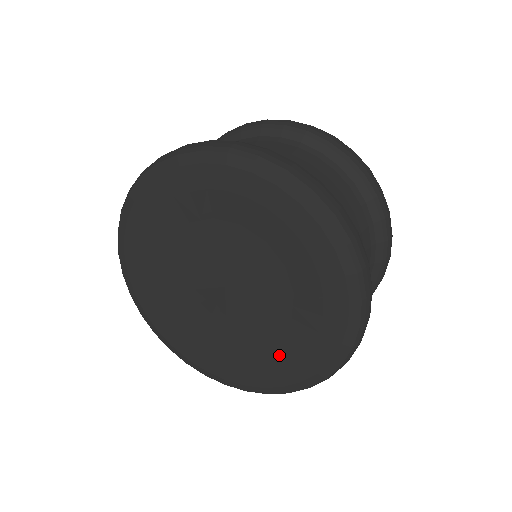
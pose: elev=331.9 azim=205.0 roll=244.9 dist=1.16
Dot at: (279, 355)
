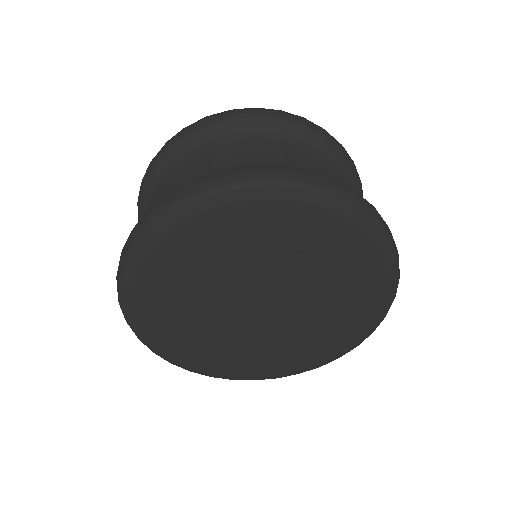
Dot at: (287, 353)
